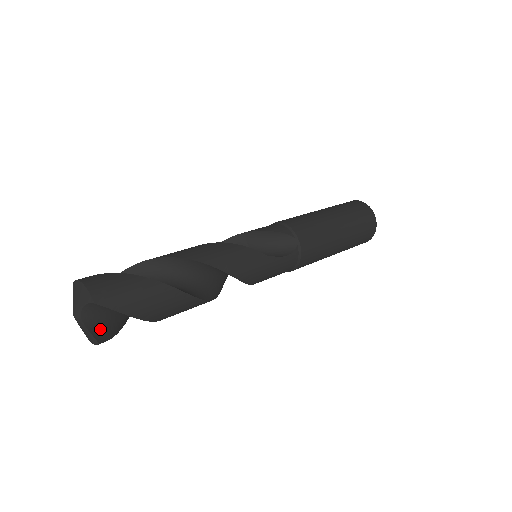
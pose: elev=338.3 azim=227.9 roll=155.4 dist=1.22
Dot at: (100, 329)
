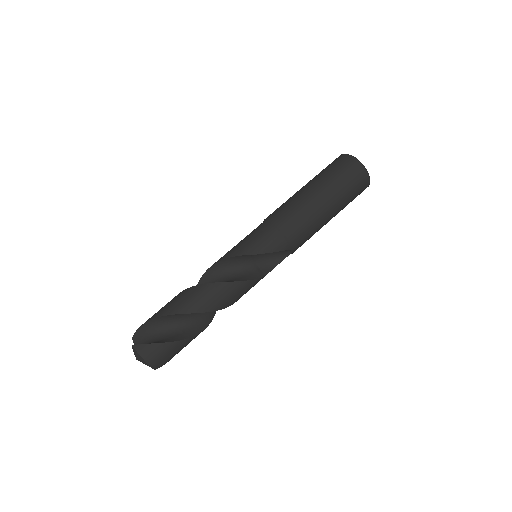
Dot at: occluded
